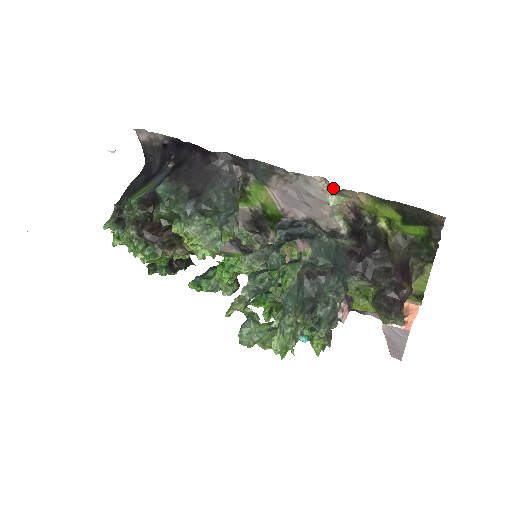
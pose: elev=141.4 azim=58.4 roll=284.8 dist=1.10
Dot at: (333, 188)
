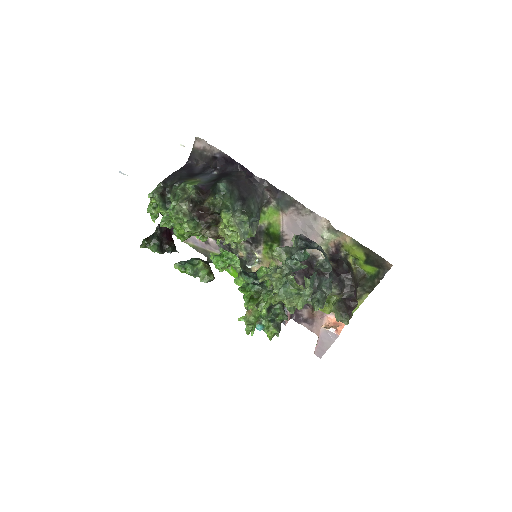
Dot at: (333, 228)
